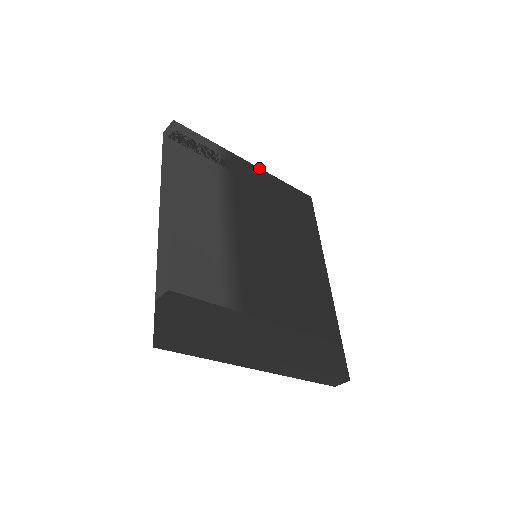
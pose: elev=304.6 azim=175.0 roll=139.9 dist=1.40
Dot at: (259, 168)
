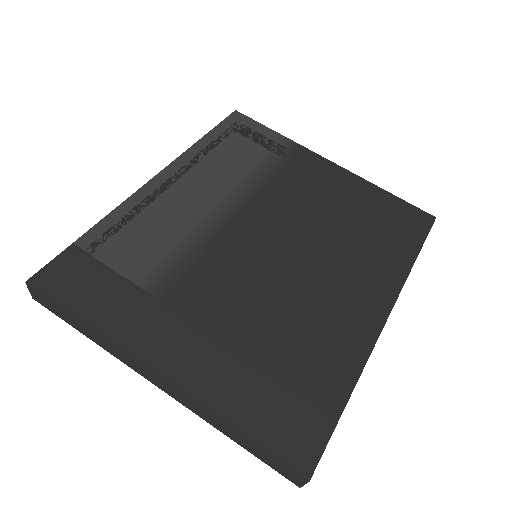
Dot at: (344, 169)
